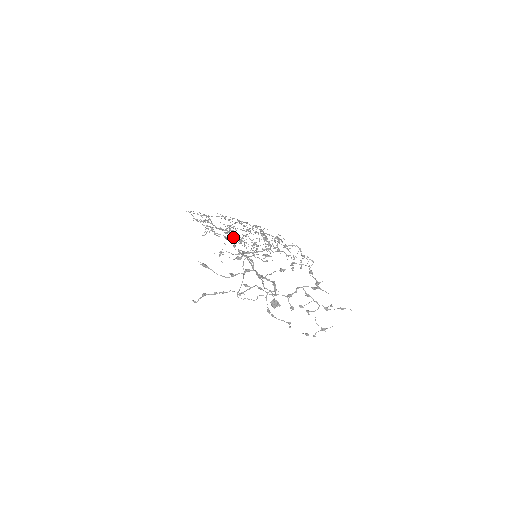
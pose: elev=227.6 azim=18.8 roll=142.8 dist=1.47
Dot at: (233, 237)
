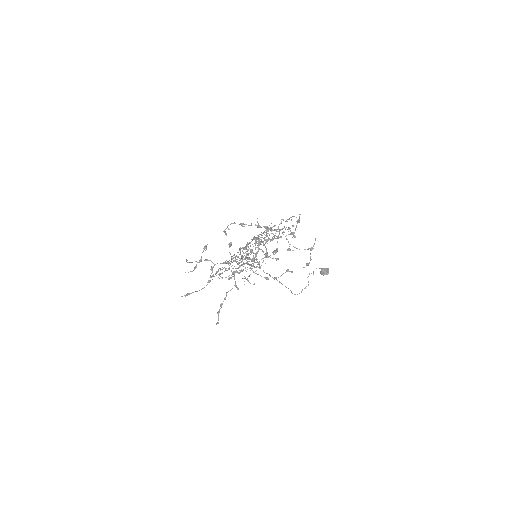
Dot at: occluded
